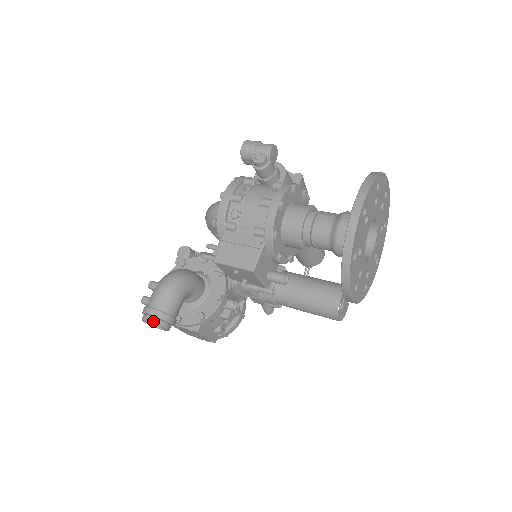
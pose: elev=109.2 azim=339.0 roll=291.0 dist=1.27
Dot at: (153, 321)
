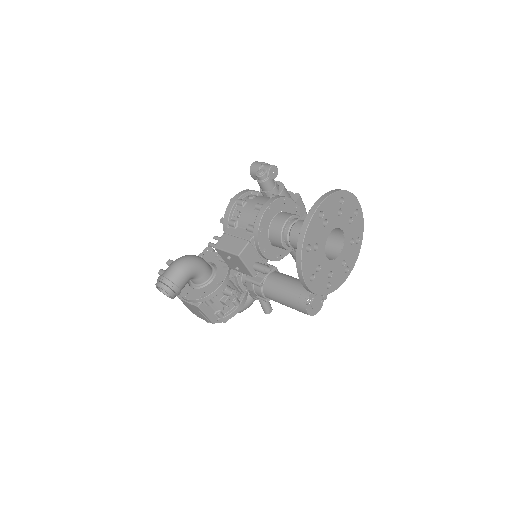
Dot at: (162, 286)
